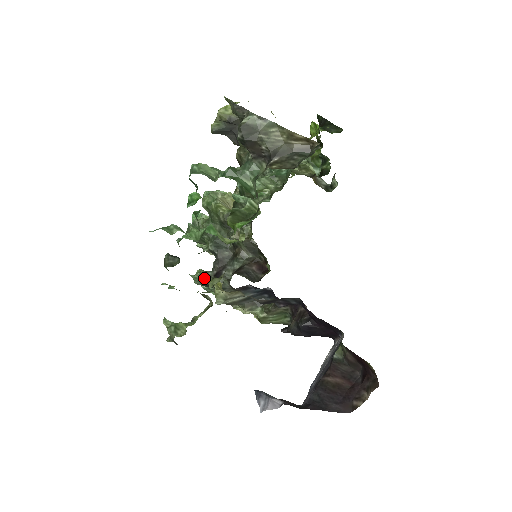
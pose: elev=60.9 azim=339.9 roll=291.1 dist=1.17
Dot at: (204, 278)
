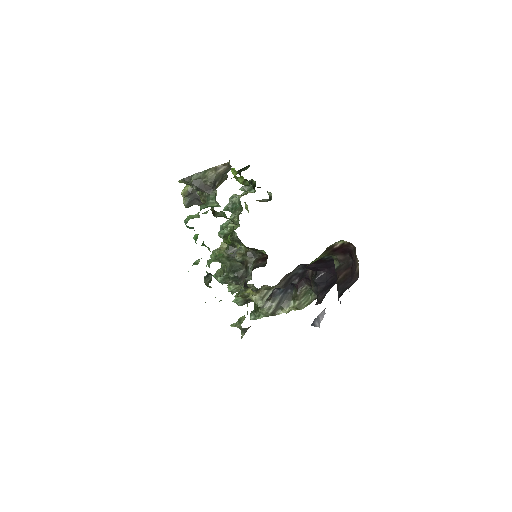
Dot at: occluded
